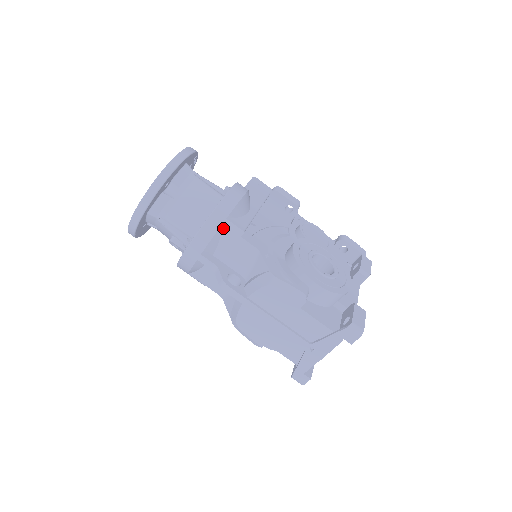
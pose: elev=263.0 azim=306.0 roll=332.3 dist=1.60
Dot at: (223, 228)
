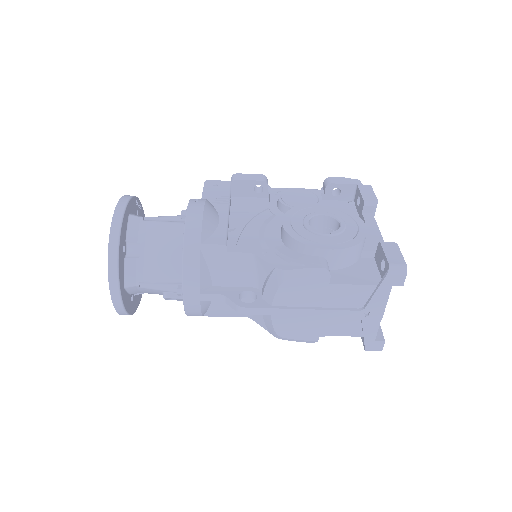
Dot at: (204, 255)
